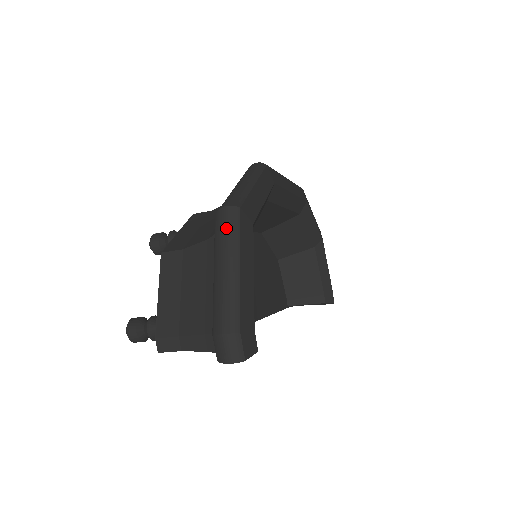
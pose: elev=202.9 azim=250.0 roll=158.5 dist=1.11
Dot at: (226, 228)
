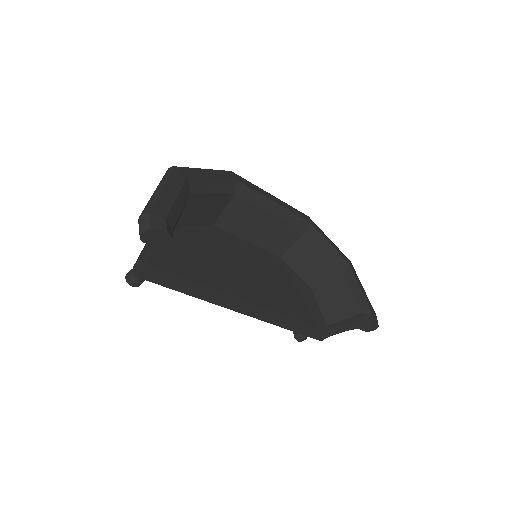
Dot at: (163, 176)
